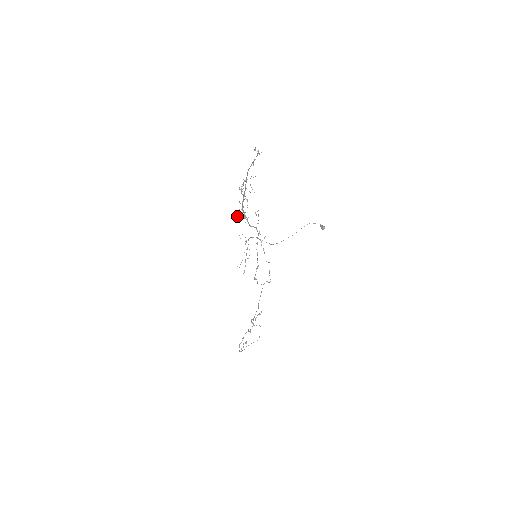
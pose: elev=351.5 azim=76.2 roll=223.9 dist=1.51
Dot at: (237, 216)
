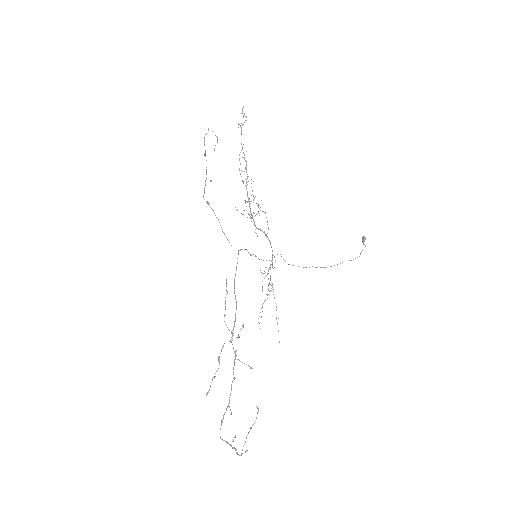
Dot at: occluded
